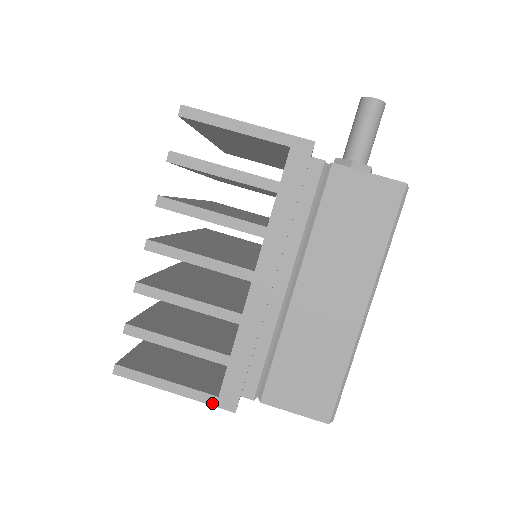
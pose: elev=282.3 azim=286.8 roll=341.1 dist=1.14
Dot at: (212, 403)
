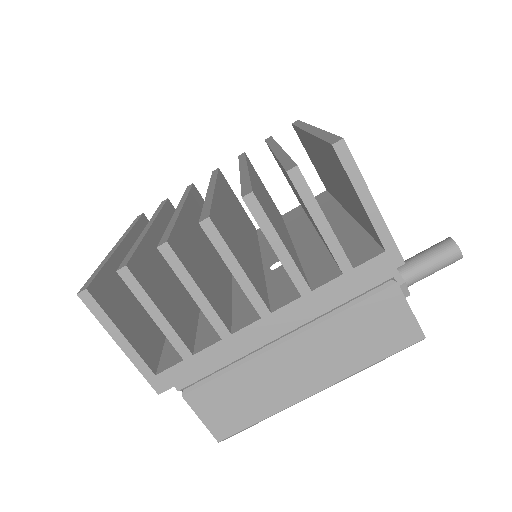
Dot at: (146, 376)
